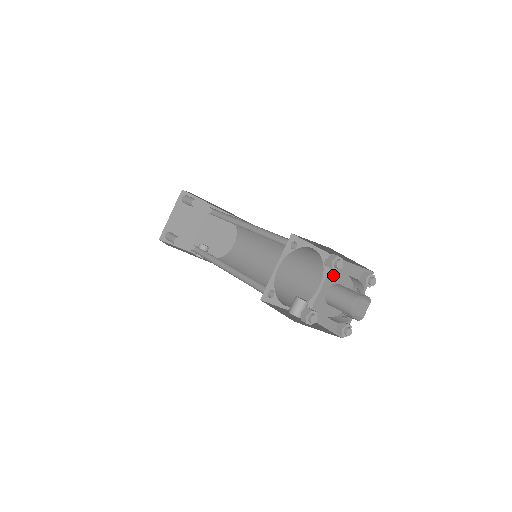
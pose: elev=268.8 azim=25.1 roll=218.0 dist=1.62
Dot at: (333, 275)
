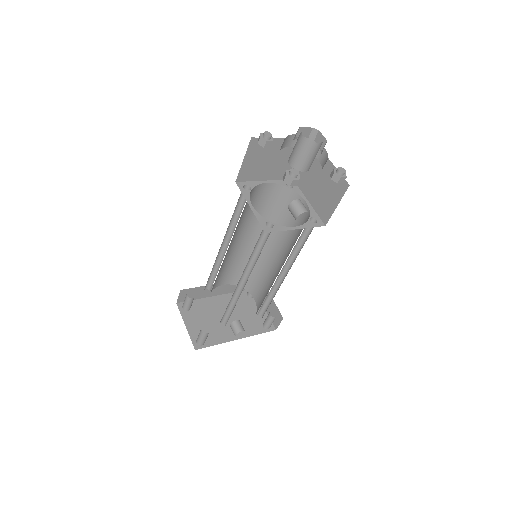
Dot at: (303, 185)
